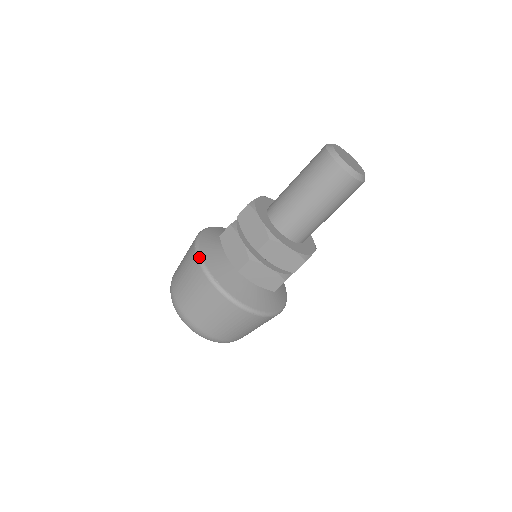
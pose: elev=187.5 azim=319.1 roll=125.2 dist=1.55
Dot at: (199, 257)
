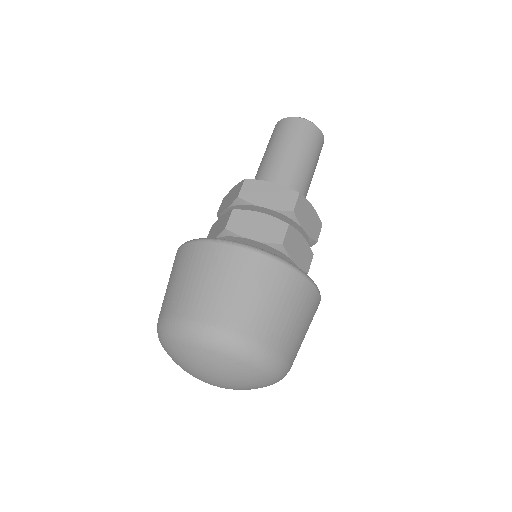
Dot at: (233, 241)
